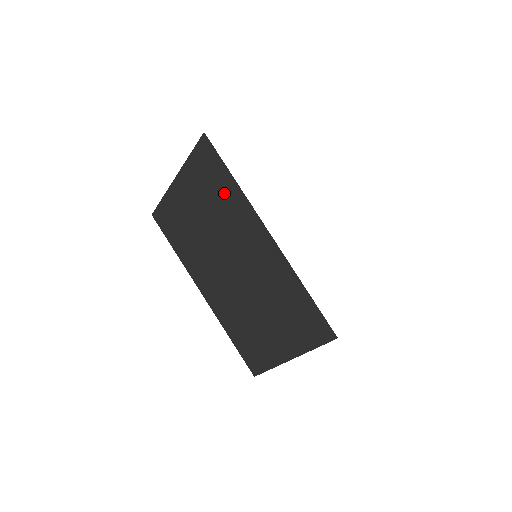
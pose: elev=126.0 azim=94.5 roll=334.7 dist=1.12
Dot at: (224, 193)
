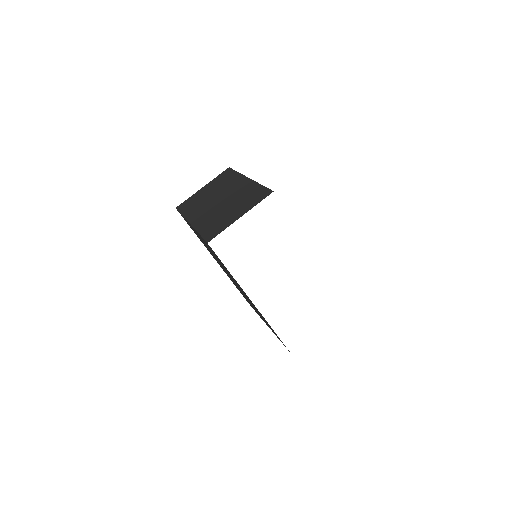
Dot at: occluded
